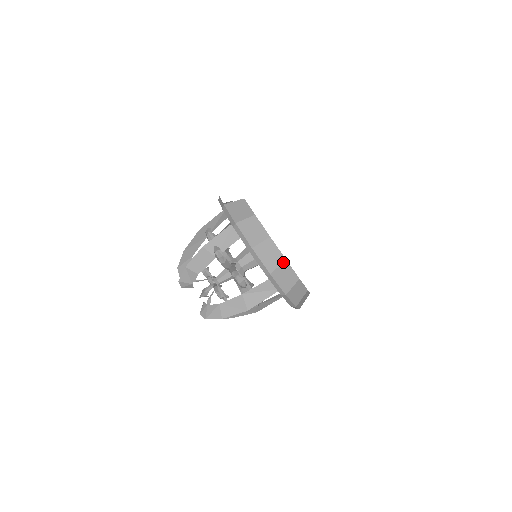
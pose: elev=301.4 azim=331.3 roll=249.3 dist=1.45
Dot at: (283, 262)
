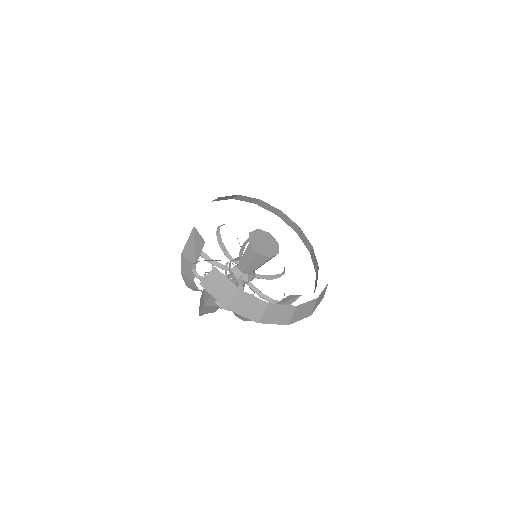
Dot at: (295, 309)
